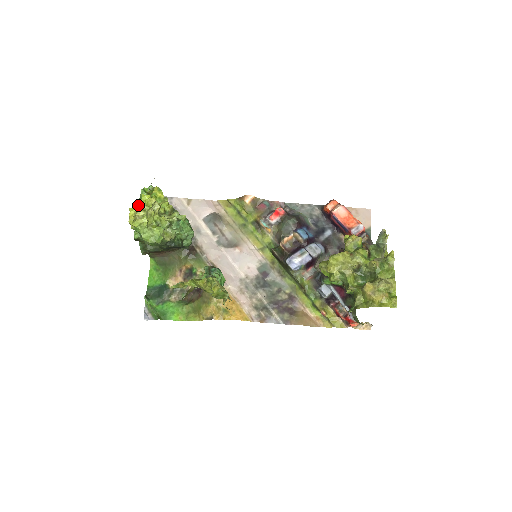
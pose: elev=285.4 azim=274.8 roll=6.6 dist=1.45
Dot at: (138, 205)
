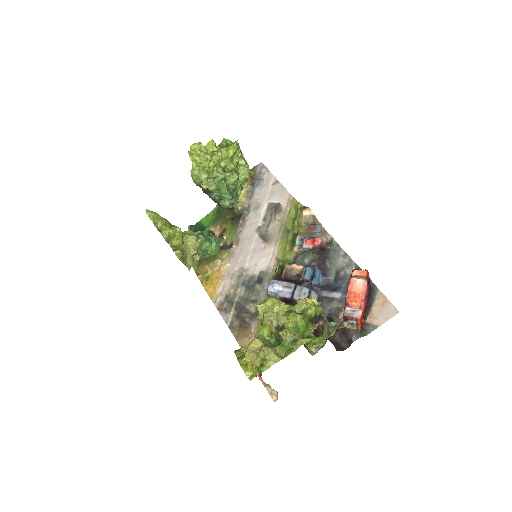
Dot at: (199, 143)
